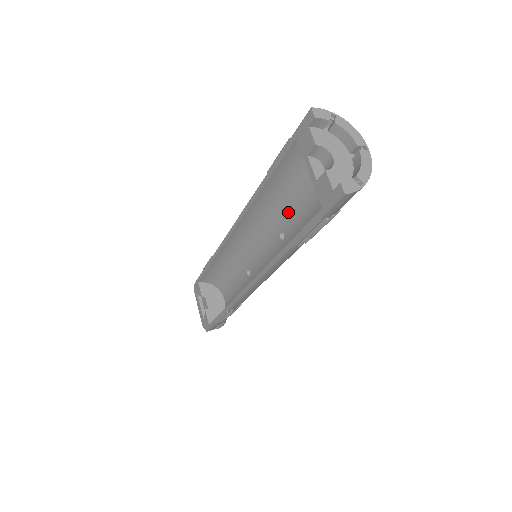
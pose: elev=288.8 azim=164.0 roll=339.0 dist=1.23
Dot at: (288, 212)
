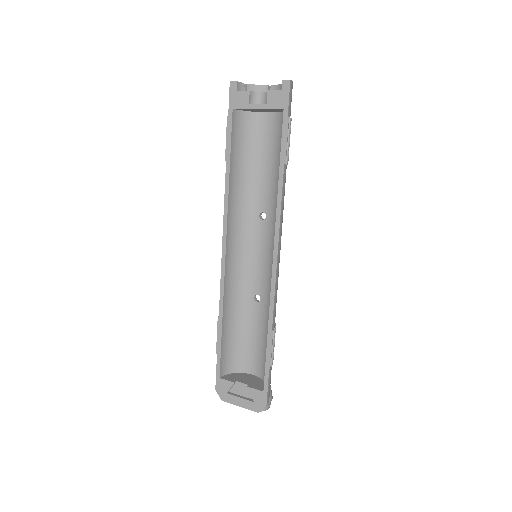
Dot at: (254, 191)
